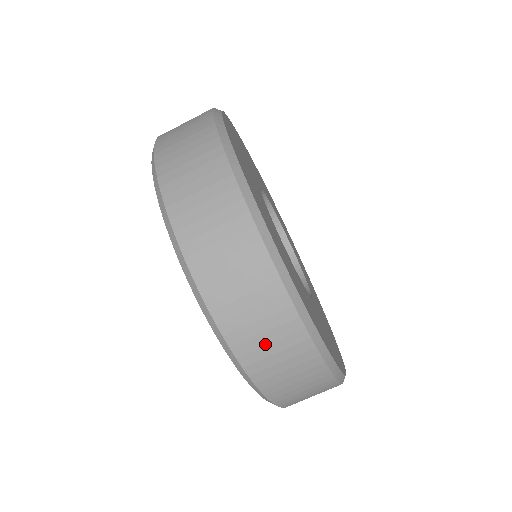
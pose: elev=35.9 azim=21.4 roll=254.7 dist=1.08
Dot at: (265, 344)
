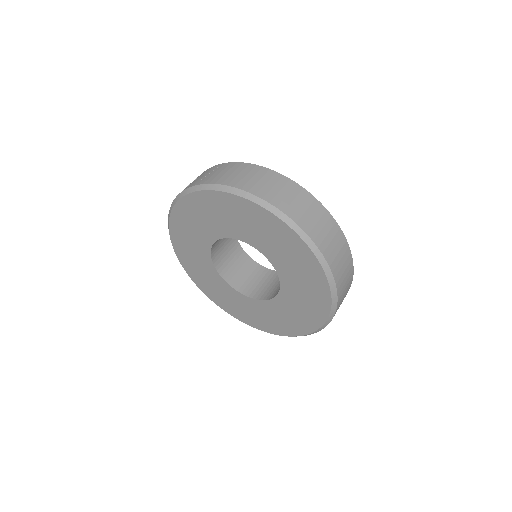
Dot at: (343, 298)
